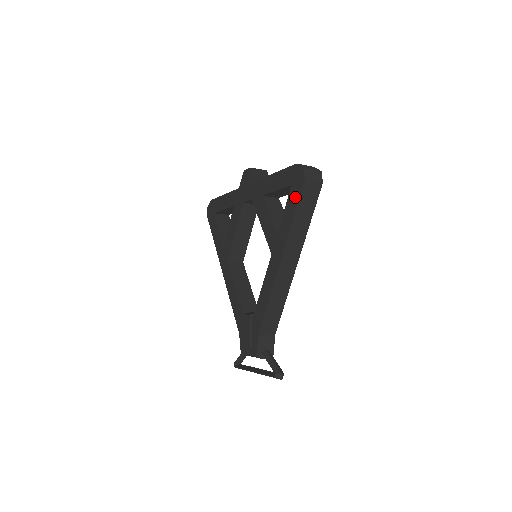
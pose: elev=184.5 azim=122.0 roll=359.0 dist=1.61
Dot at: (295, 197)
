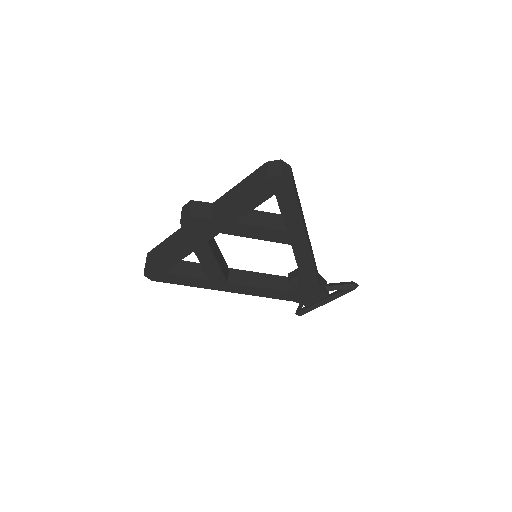
Dot at: (289, 199)
